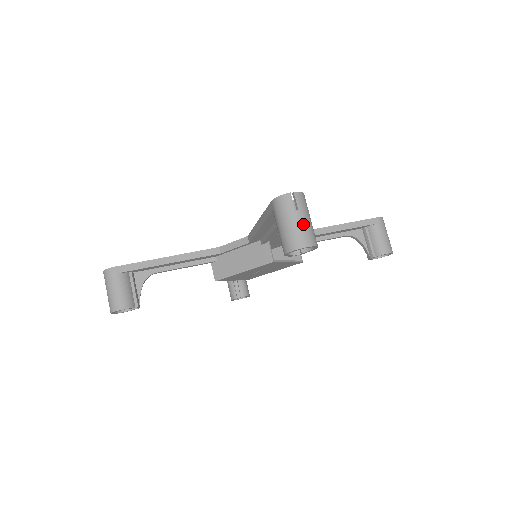
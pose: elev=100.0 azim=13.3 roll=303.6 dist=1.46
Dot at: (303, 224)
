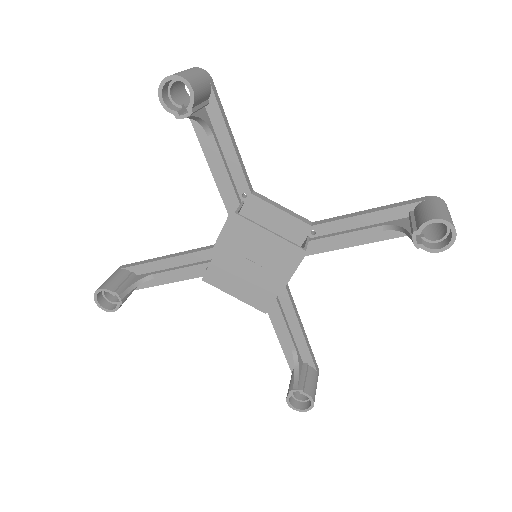
Dot at: (181, 72)
